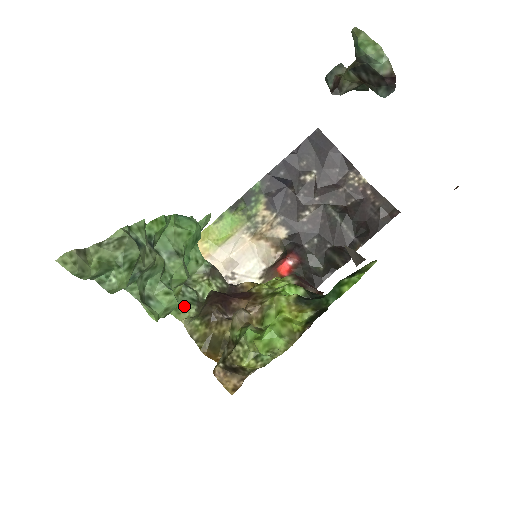
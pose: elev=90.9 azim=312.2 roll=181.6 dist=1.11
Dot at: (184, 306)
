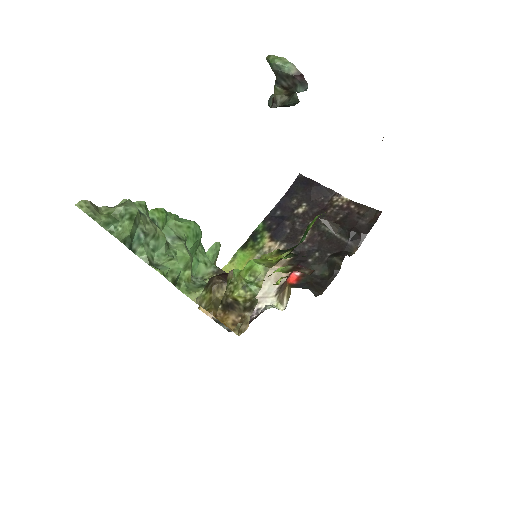
Dot at: (195, 289)
